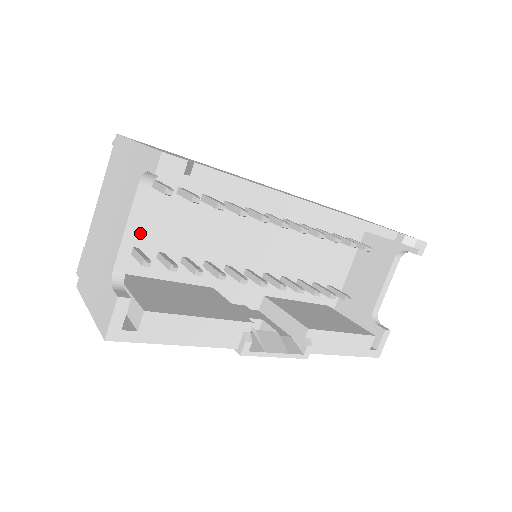
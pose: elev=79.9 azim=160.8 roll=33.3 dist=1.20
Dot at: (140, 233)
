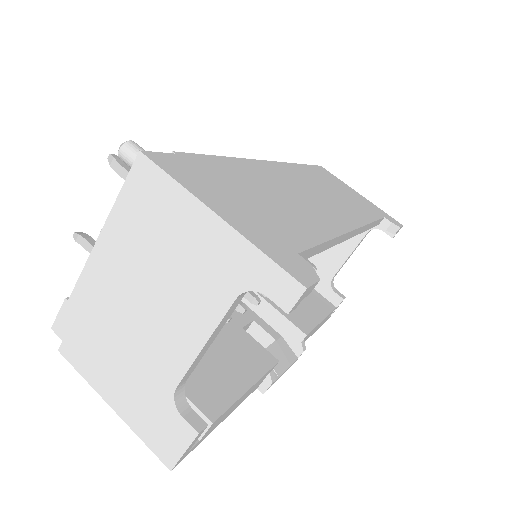
Dot at: occluded
